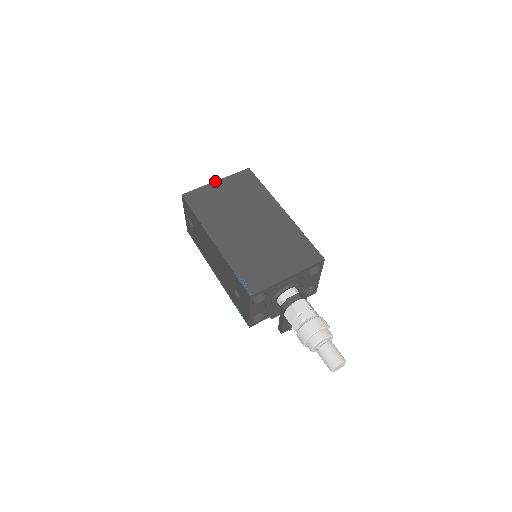
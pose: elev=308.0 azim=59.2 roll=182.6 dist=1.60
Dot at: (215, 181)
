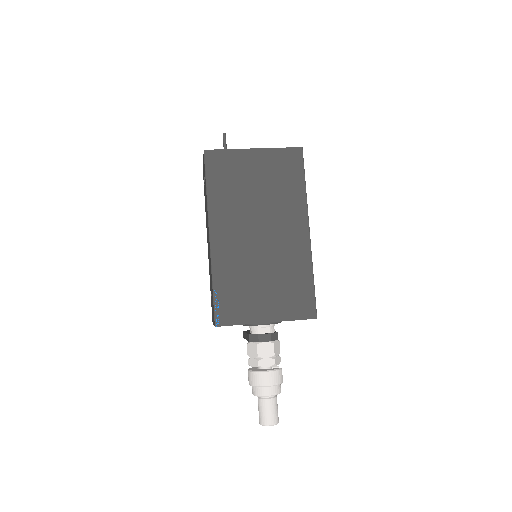
Dot at: (252, 148)
